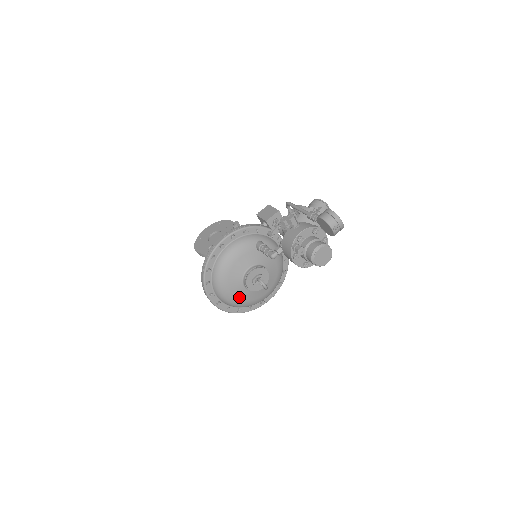
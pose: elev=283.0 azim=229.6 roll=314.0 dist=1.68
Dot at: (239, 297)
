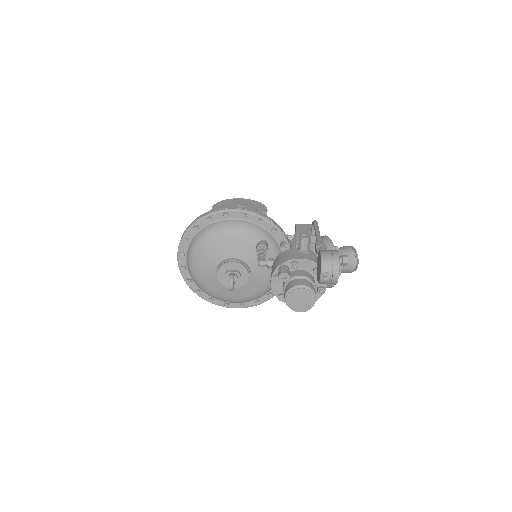
Dot at: (205, 277)
